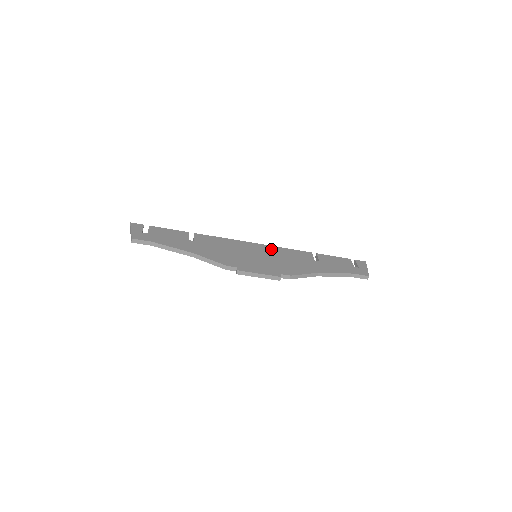
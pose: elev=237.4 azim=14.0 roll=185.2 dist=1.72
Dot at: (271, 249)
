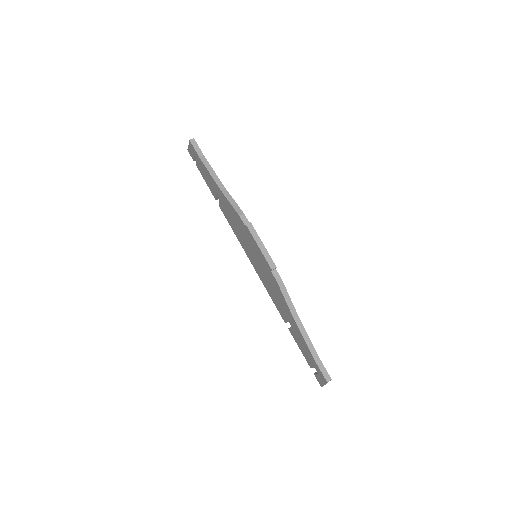
Dot at: occluded
